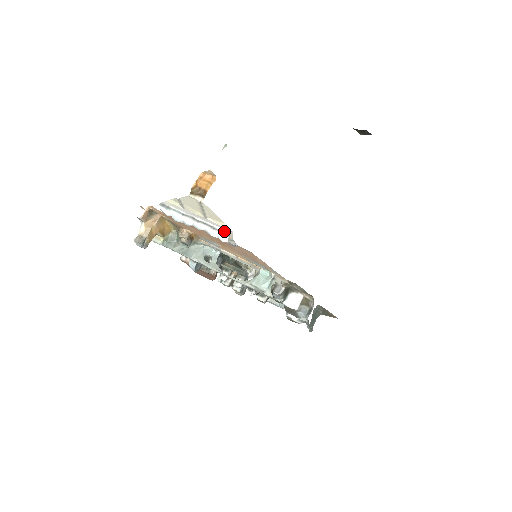
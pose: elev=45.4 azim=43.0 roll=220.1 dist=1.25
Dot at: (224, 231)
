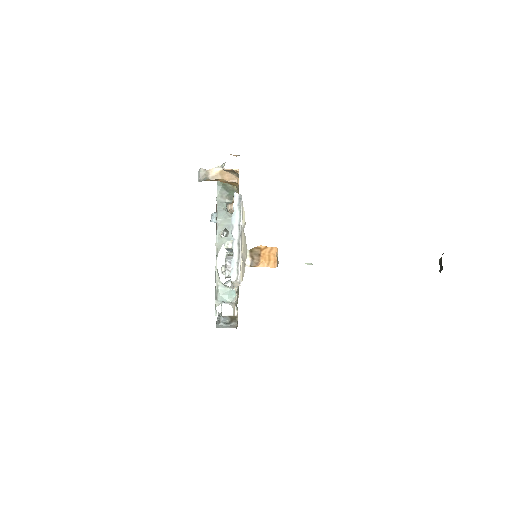
Dot at: (239, 274)
